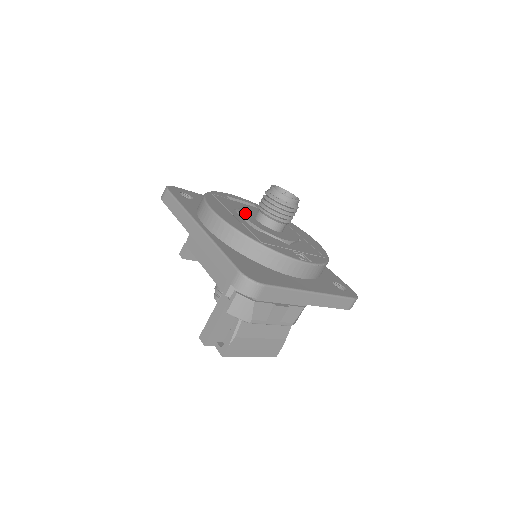
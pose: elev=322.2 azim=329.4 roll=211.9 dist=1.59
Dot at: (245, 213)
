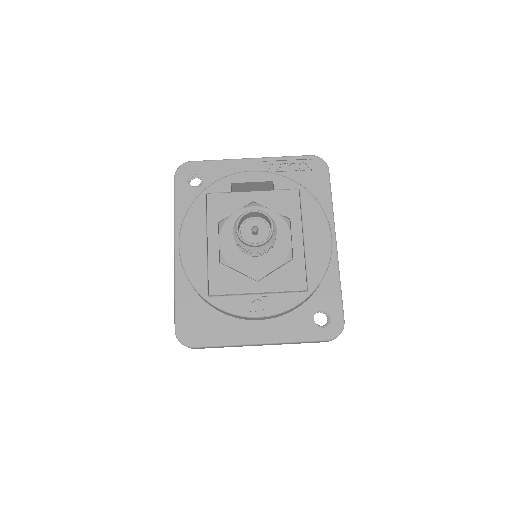
Dot at: (228, 229)
